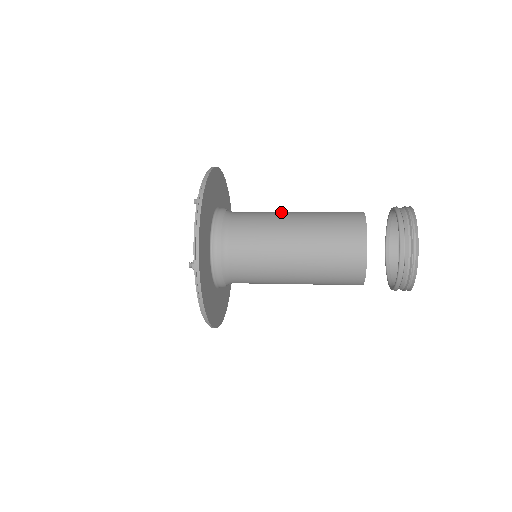
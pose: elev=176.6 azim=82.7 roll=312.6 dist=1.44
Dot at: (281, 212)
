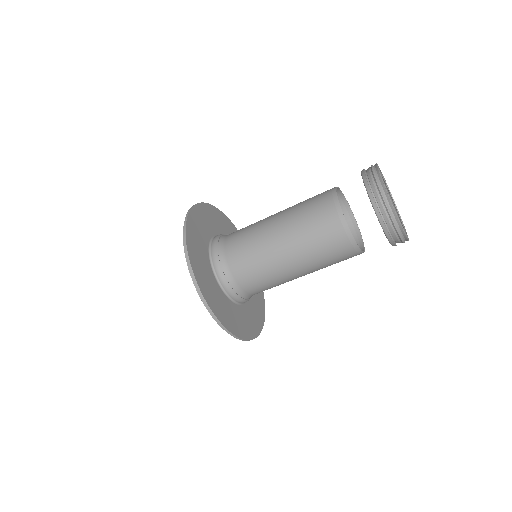
Dot at: occluded
